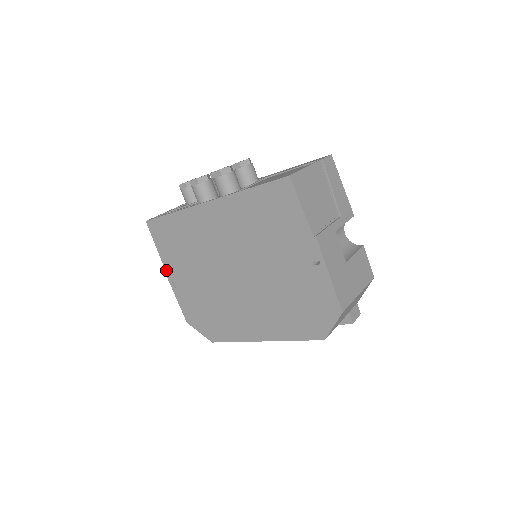
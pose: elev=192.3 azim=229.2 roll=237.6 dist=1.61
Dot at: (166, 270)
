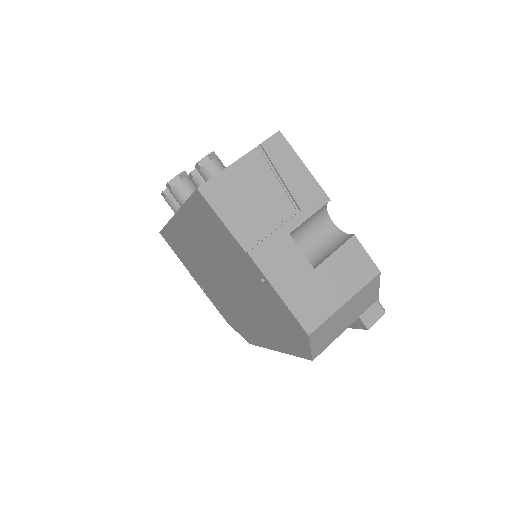
Dot at: (192, 276)
